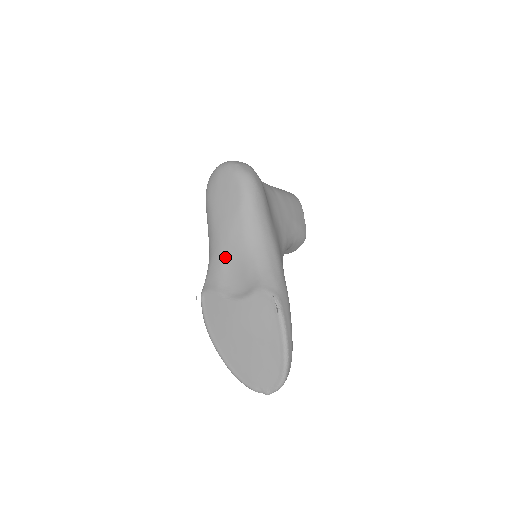
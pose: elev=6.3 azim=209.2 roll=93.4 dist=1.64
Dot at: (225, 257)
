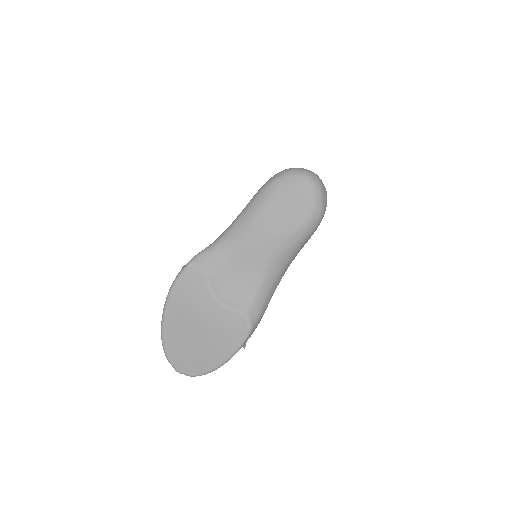
Dot at: (238, 256)
